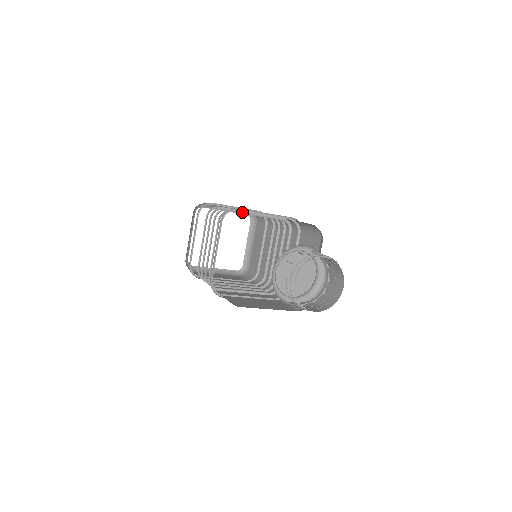
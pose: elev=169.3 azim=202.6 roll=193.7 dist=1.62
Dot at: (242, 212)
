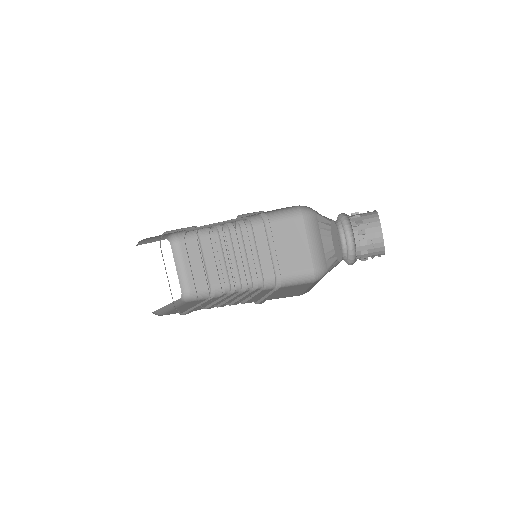
Dot at: (254, 237)
